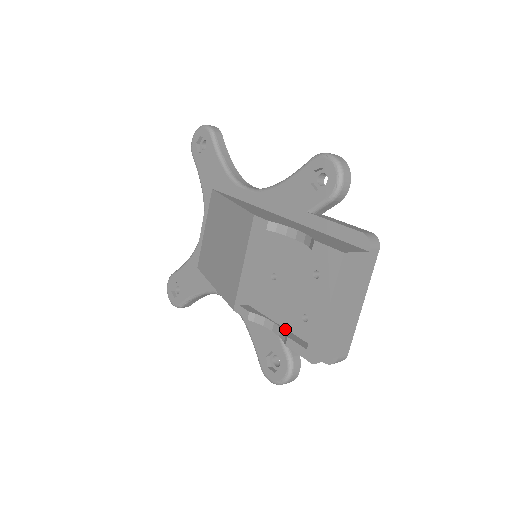
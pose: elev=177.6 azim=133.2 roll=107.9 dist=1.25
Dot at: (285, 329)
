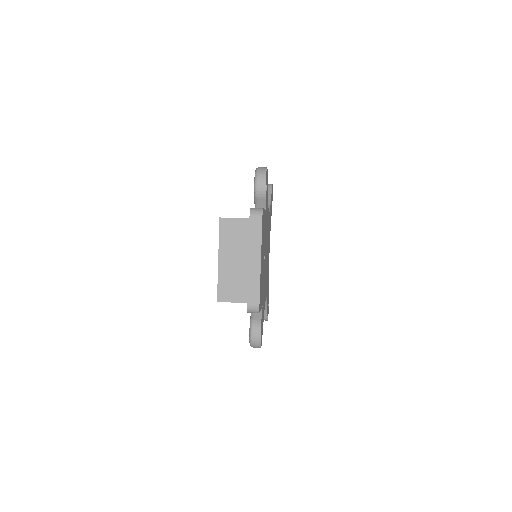
Dot at: occluded
